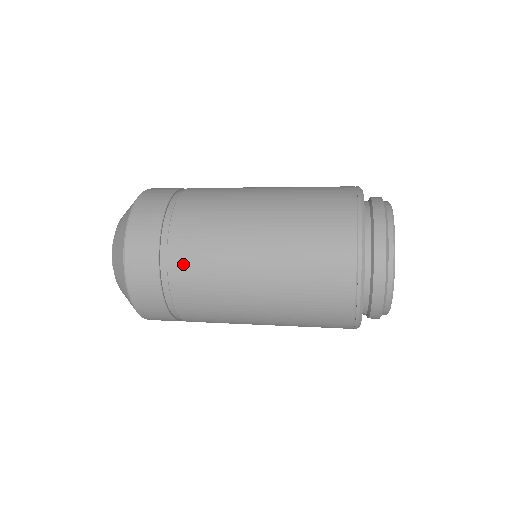
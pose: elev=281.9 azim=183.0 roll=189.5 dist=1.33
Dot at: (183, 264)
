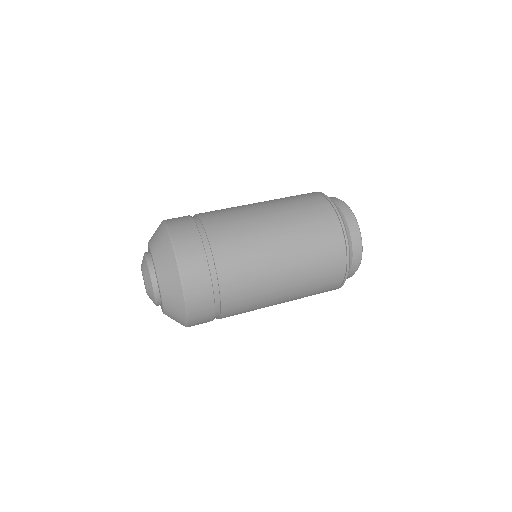
Dot at: (232, 288)
